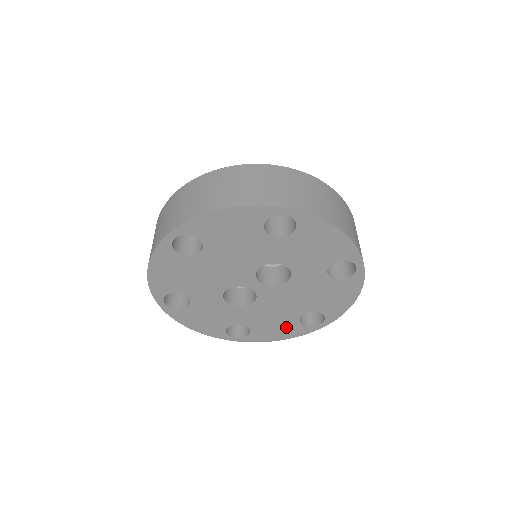
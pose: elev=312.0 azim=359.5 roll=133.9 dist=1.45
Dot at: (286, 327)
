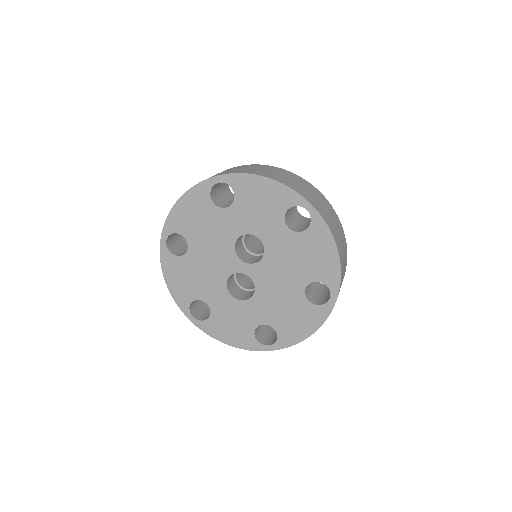
Dot at: (302, 314)
